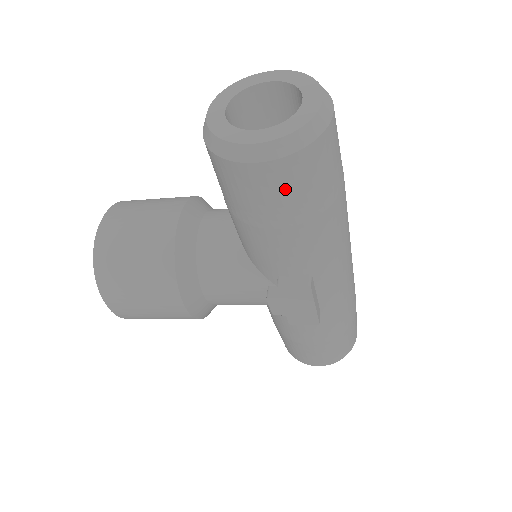
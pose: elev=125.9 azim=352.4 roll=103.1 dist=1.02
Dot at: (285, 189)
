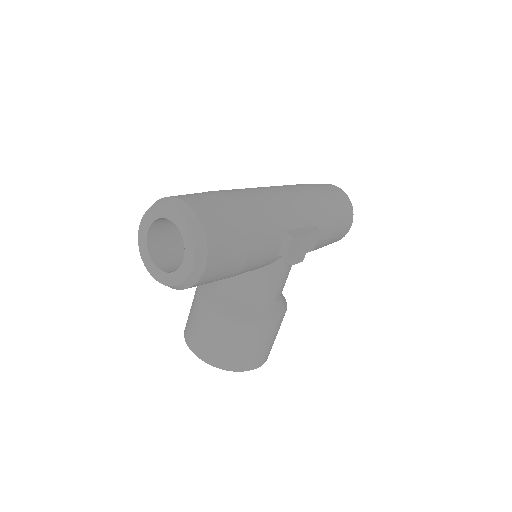
Dot at: (226, 250)
